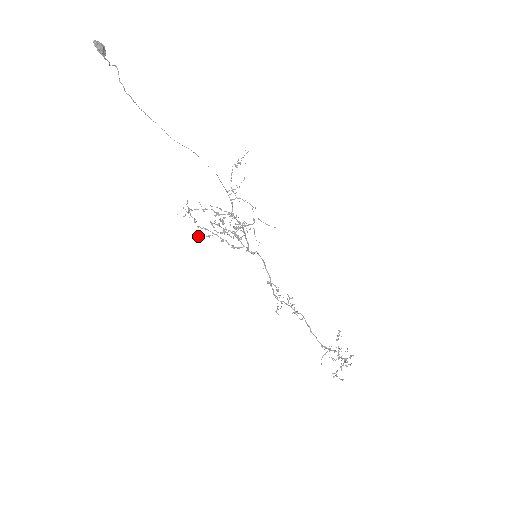
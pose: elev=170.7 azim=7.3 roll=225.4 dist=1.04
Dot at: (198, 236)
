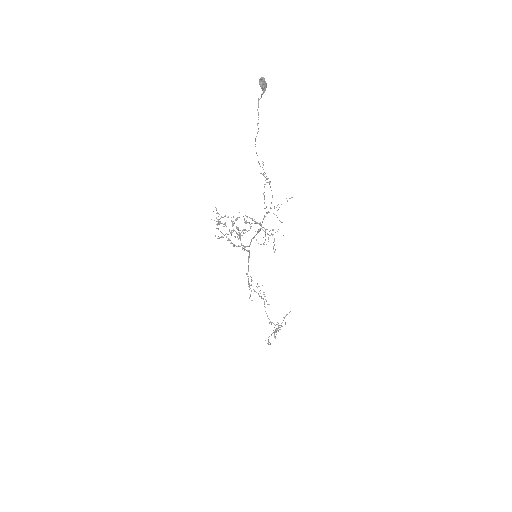
Dot at: (218, 238)
